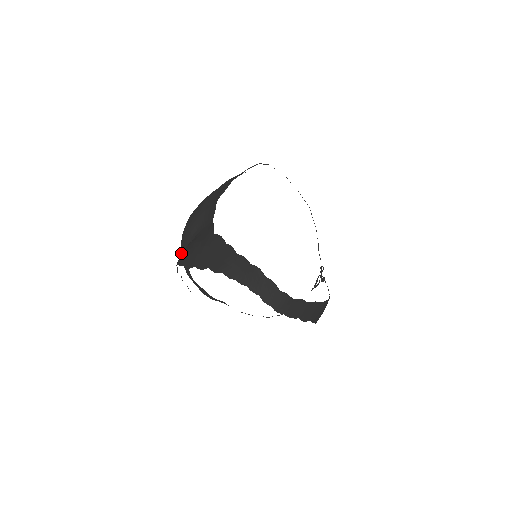
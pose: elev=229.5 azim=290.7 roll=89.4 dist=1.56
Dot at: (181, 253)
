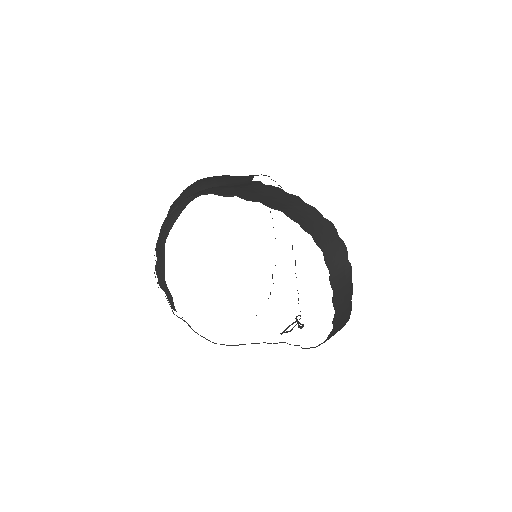
Dot at: (172, 205)
